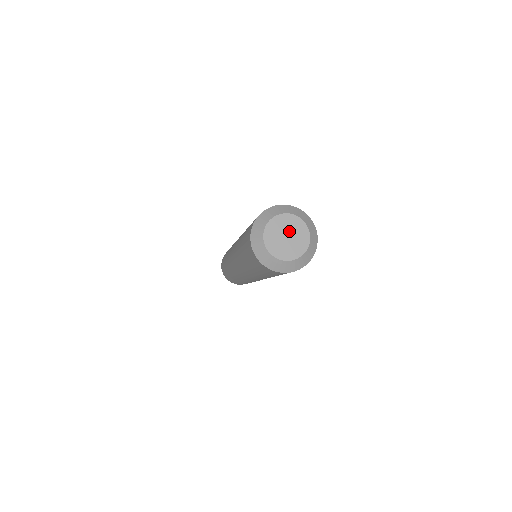
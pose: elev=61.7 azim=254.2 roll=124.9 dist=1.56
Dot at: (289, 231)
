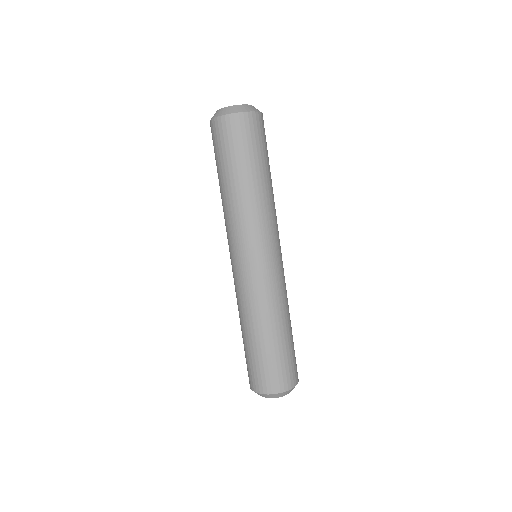
Dot at: occluded
